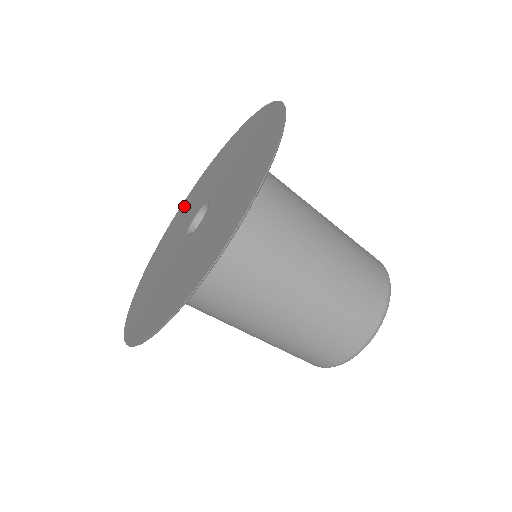
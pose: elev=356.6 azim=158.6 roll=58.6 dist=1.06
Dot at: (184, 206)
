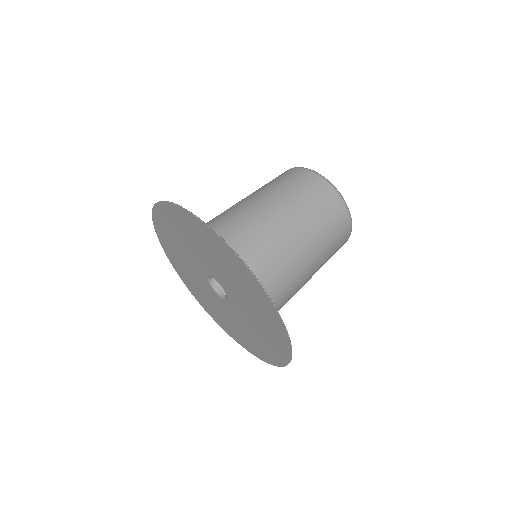
Dot at: (163, 230)
